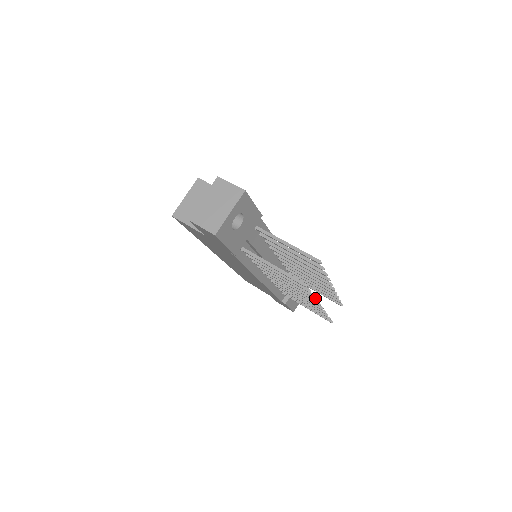
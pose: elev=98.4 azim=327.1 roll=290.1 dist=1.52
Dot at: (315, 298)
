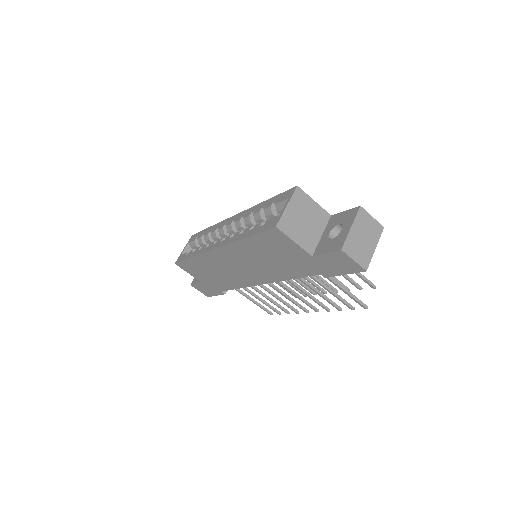
Dot at: (329, 309)
